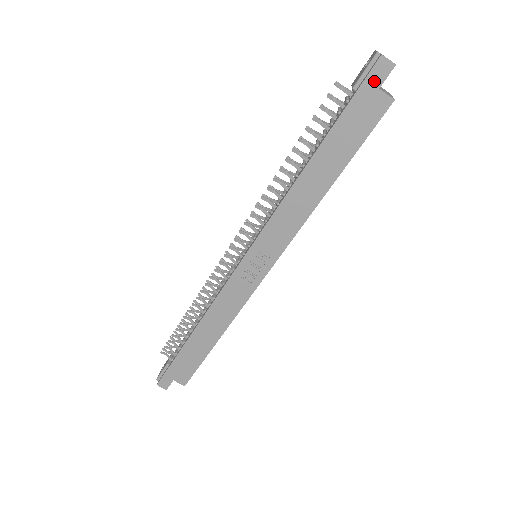
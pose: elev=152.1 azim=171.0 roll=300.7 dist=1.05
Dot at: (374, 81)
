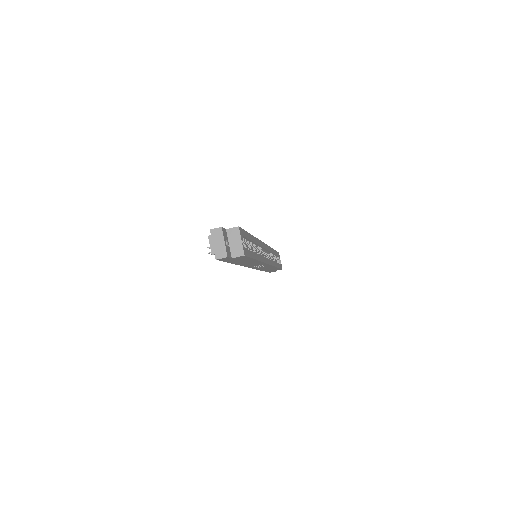
Dot at: (225, 259)
